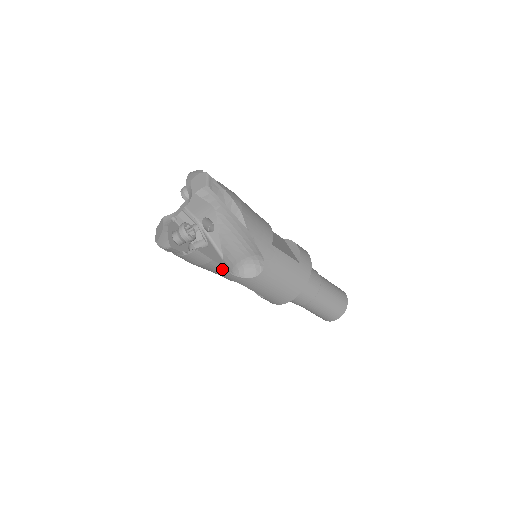
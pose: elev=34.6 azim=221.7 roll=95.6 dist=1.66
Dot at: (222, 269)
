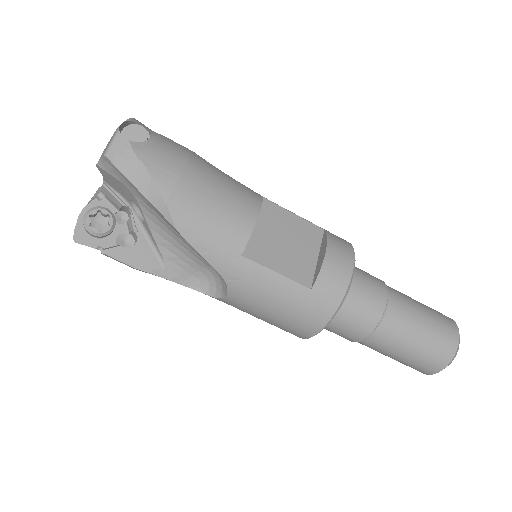
Dot at: (165, 278)
